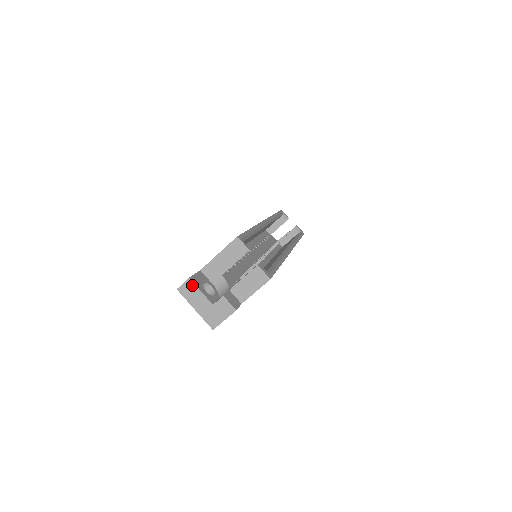
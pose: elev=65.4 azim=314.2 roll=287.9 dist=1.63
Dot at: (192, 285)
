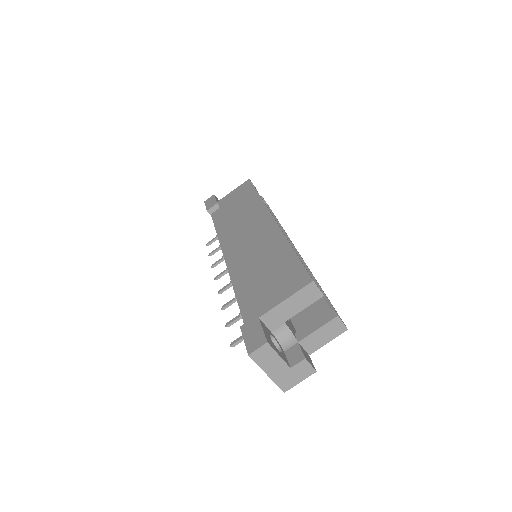
Dot at: (269, 350)
